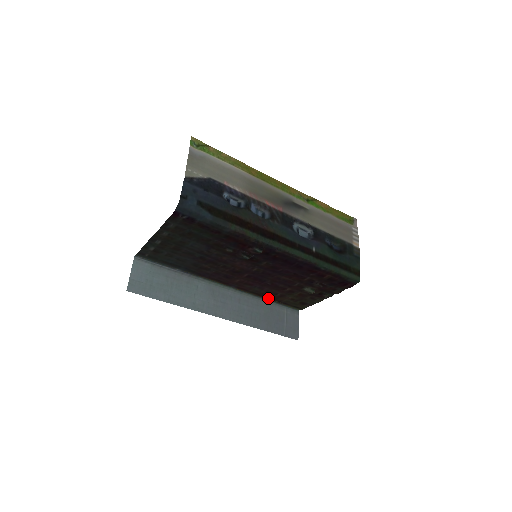
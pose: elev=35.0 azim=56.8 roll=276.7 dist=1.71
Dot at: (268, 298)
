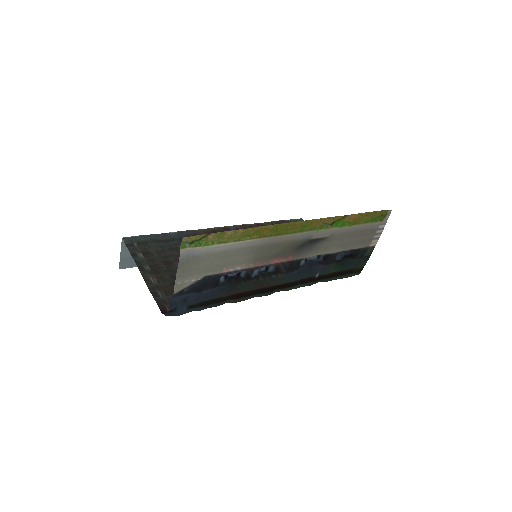
Dot at: occluded
